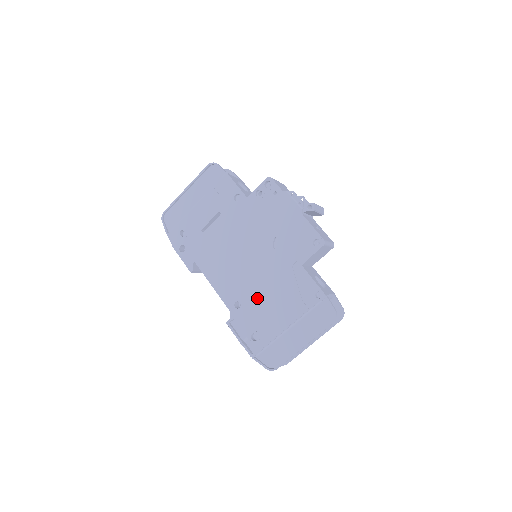
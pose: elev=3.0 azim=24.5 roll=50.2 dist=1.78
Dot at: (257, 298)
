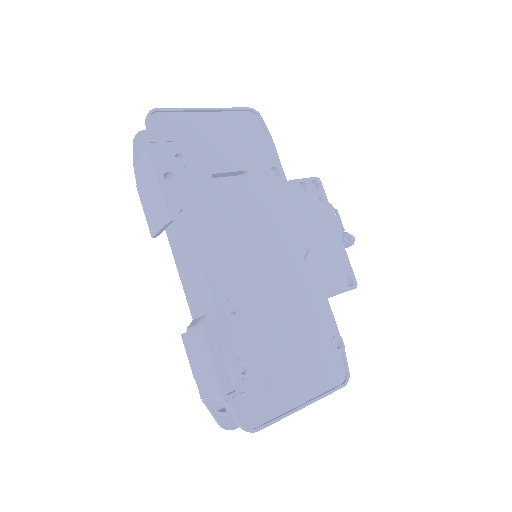
Dot at: (263, 312)
